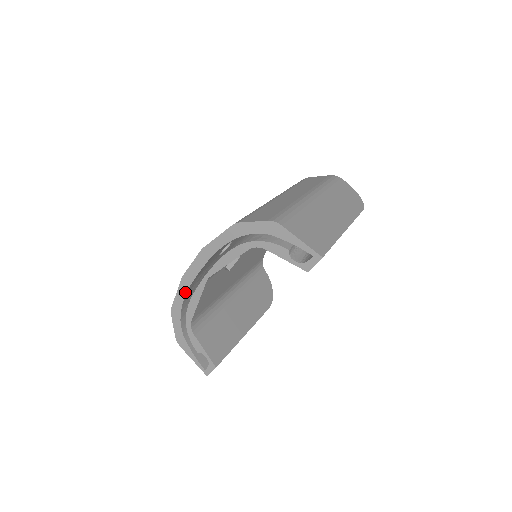
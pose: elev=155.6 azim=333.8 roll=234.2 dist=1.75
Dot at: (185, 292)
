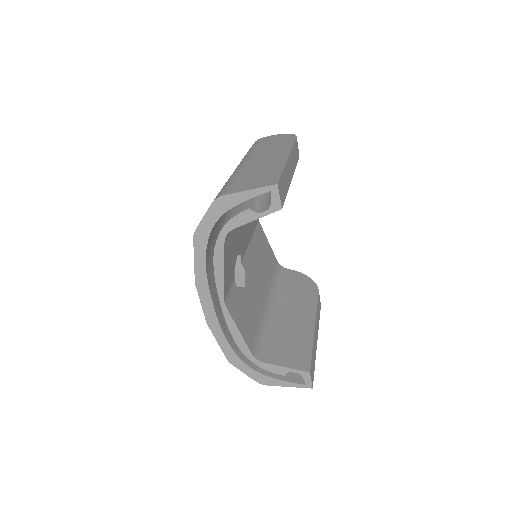
Dot at: (222, 334)
